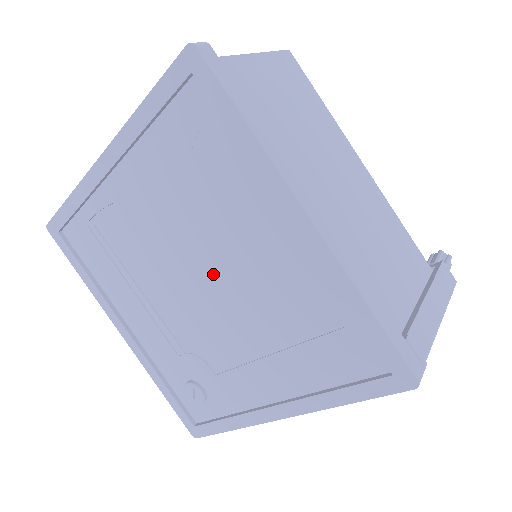
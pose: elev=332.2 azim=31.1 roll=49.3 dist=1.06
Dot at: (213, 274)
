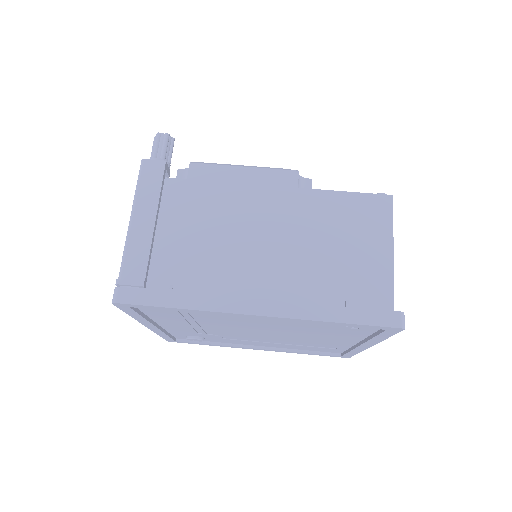
Dot at: (279, 334)
